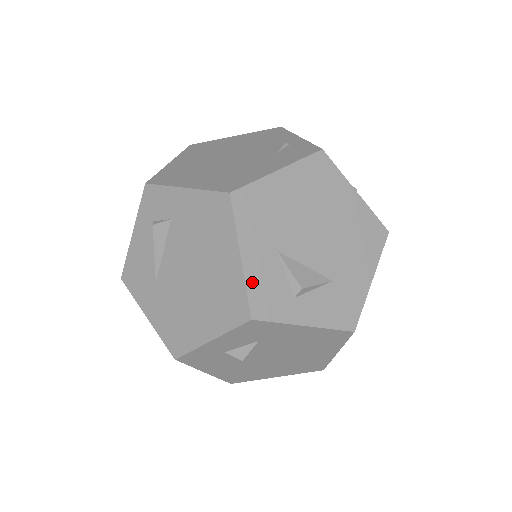
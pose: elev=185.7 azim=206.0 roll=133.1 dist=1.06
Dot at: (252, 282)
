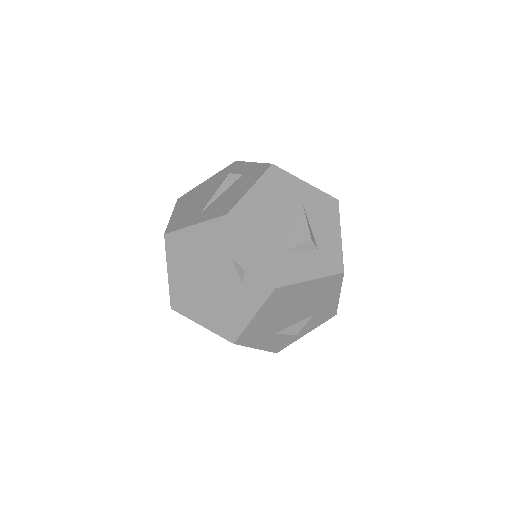
Dot at: (269, 348)
